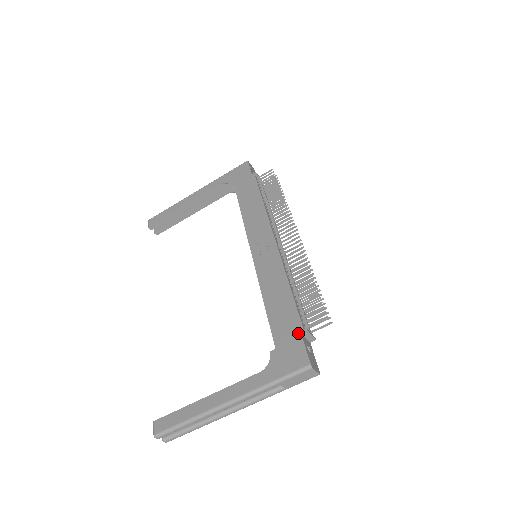
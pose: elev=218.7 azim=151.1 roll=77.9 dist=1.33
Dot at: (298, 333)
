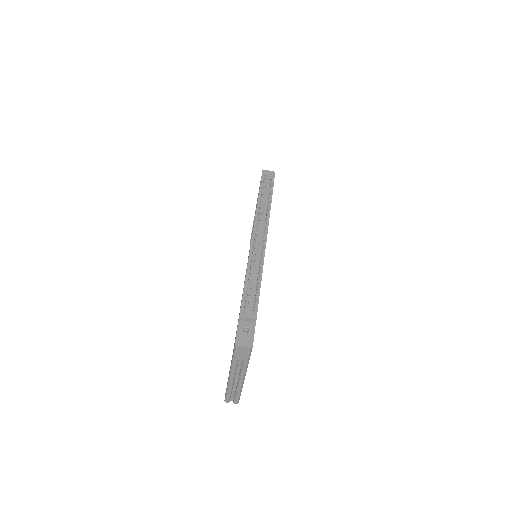
Dot at: (238, 320)
